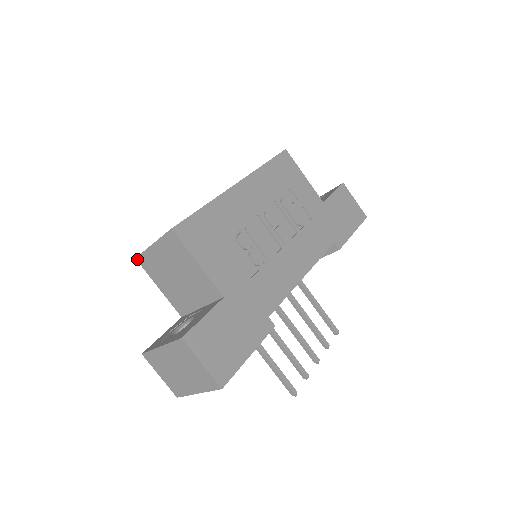
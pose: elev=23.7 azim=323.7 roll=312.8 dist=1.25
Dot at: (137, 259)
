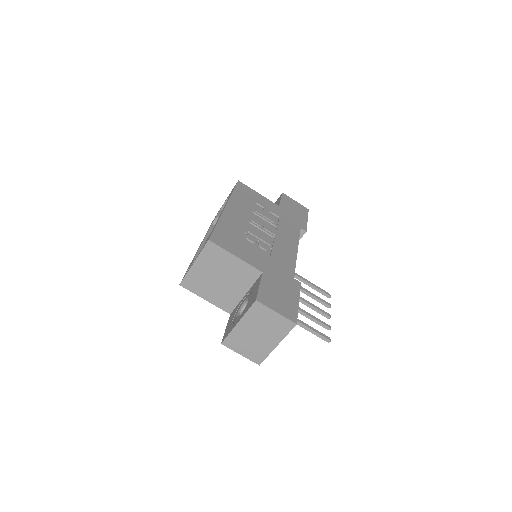
Dot at: (181, 285)
